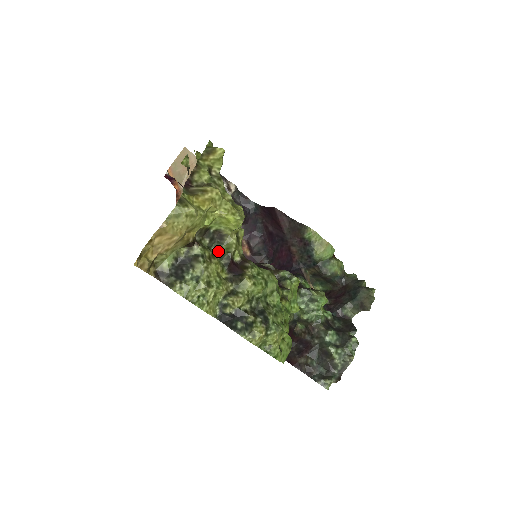
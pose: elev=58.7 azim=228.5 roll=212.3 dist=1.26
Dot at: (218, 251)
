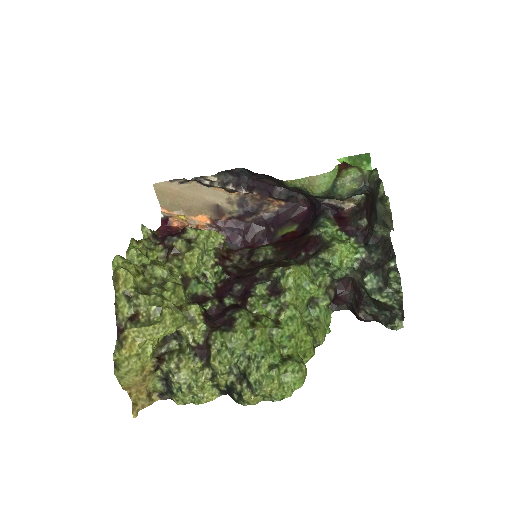
Dot at: occluded
